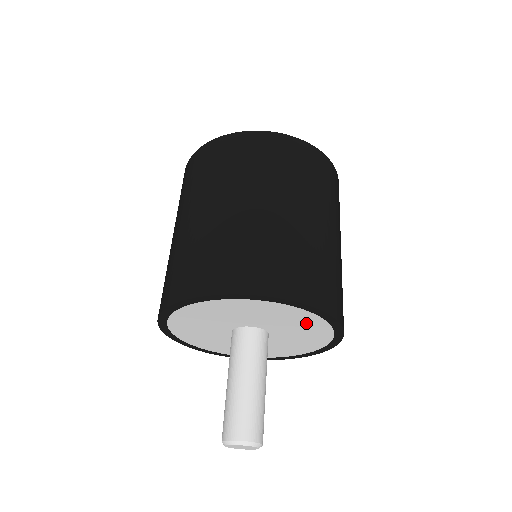
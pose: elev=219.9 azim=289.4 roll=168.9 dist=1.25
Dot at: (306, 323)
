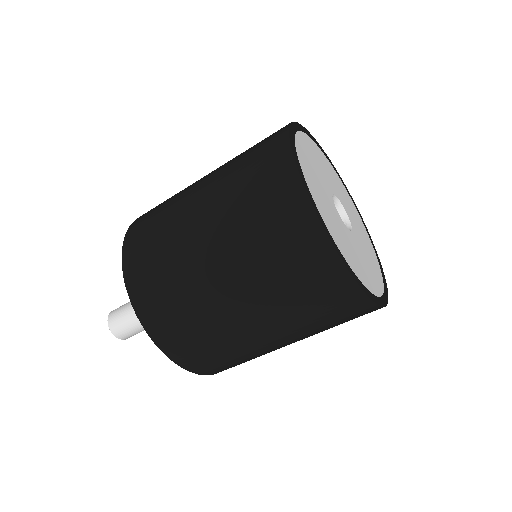
Dot at: occluded
